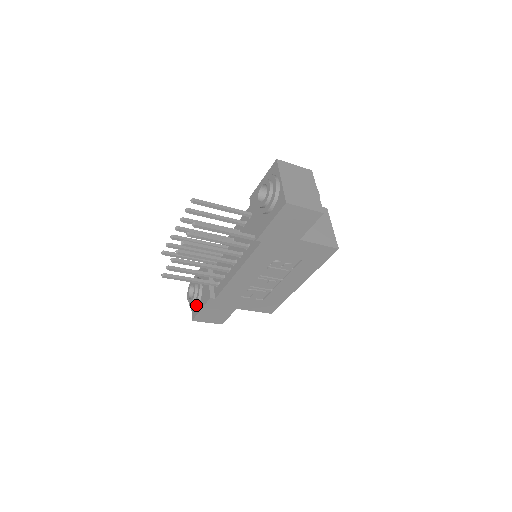
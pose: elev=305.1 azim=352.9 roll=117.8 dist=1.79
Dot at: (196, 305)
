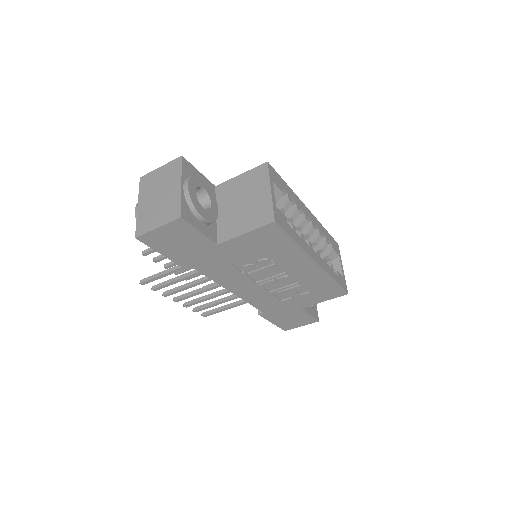
Dot at: occluded
